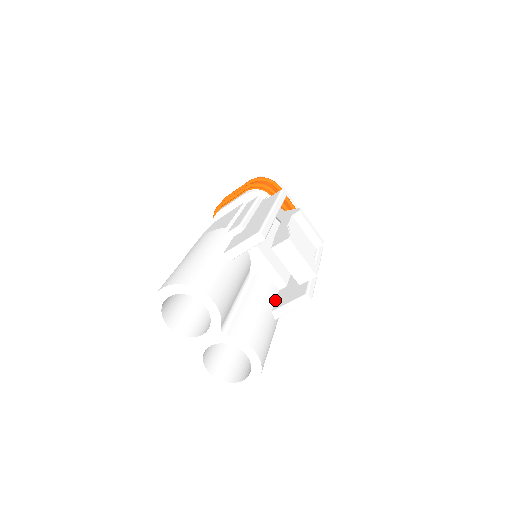
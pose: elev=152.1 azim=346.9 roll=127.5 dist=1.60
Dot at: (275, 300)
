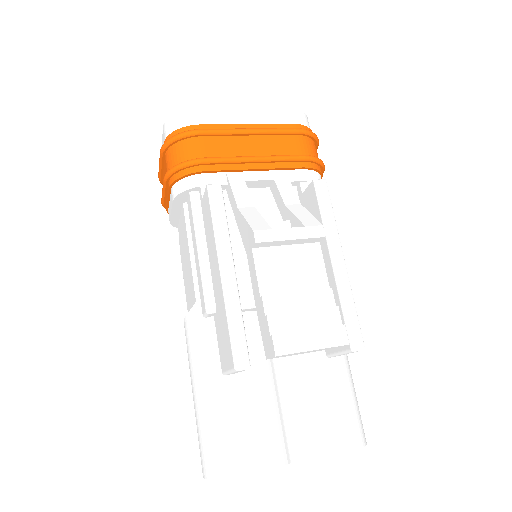
Dot at: occluded
